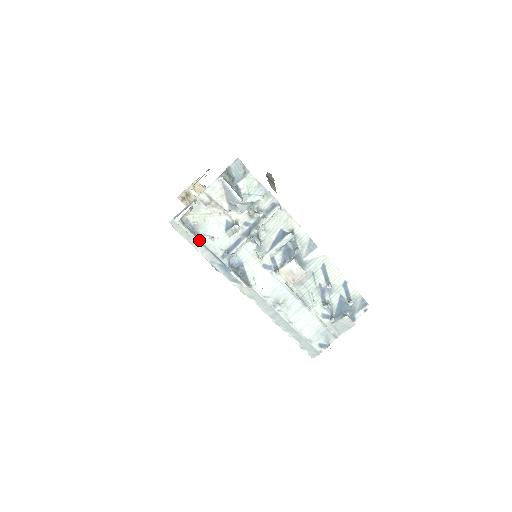
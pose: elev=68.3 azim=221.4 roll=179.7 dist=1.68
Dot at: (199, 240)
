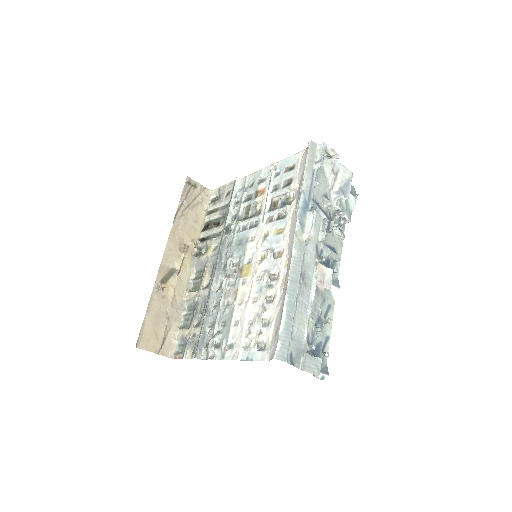
Dot at: (314, 172)
